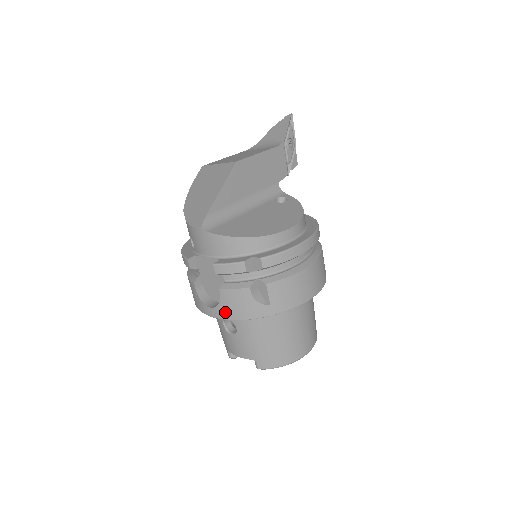
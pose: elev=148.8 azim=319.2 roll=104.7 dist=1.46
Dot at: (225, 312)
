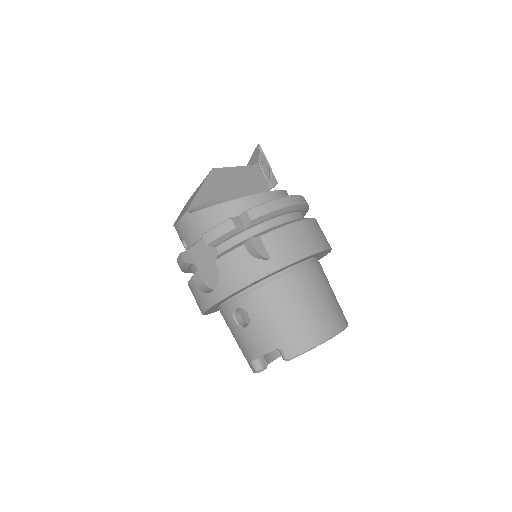
Dot at: (227, 285)
